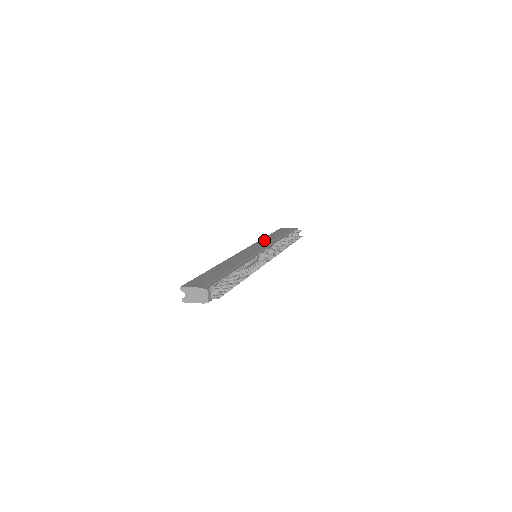
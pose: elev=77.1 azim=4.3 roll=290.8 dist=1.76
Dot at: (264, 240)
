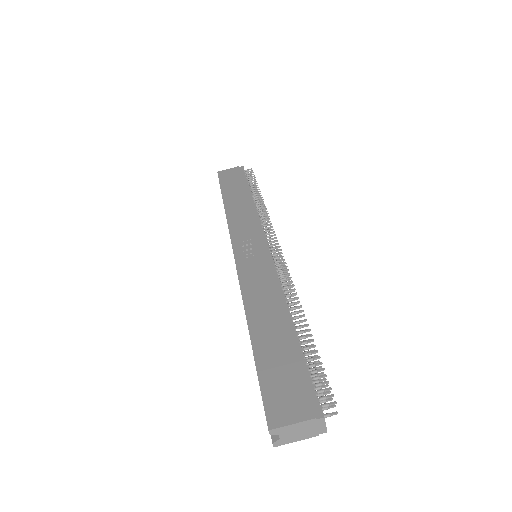
Dot at: (234, 214)
